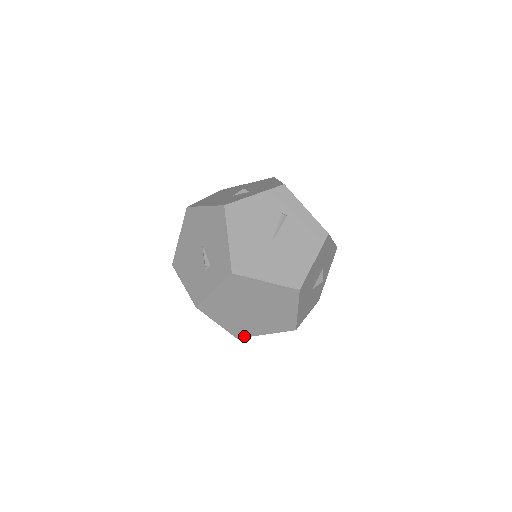
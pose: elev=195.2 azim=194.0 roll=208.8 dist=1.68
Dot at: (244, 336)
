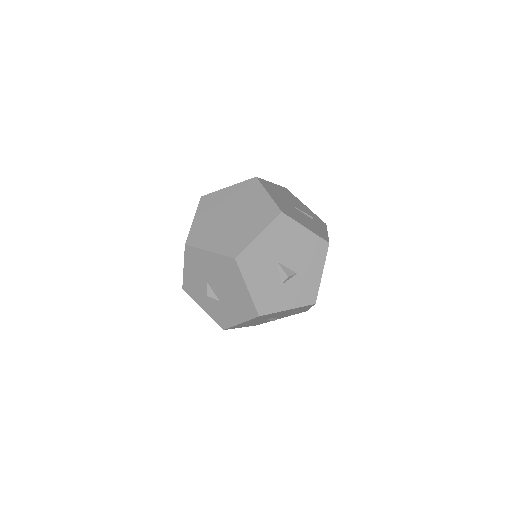
Dot at: (193, 245)
